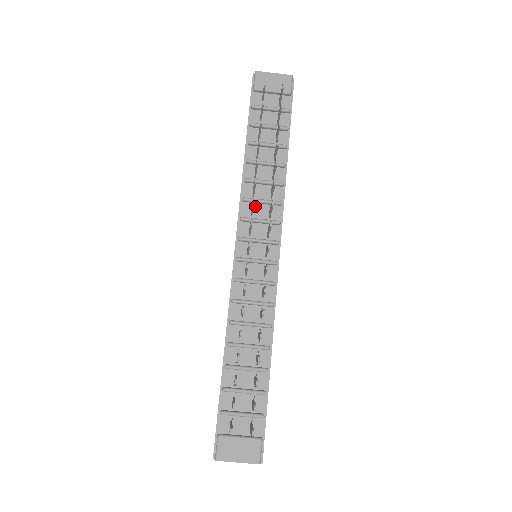
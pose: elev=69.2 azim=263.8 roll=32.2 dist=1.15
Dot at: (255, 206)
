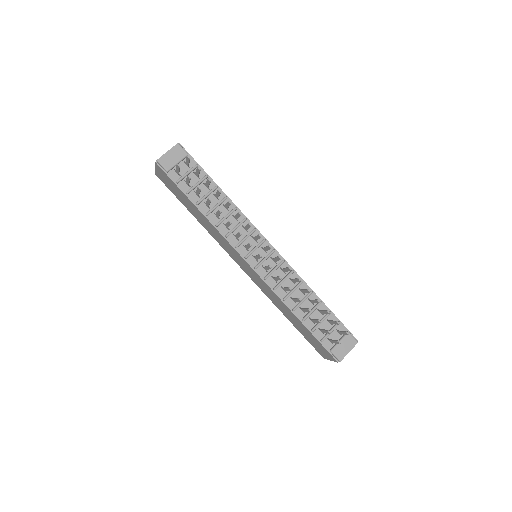
Dot at: (235, 233)
